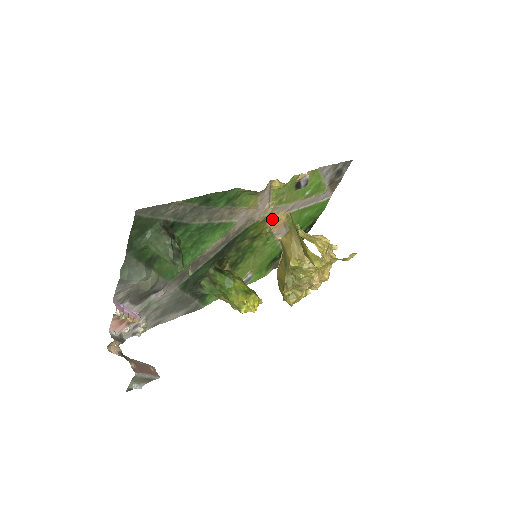
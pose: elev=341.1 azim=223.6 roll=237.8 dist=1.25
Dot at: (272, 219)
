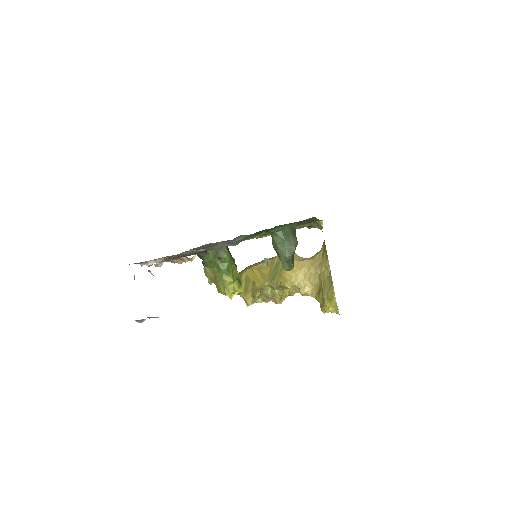
Dot at: occluded
